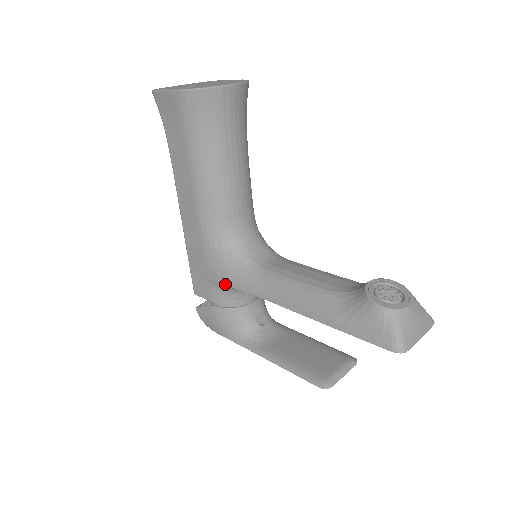
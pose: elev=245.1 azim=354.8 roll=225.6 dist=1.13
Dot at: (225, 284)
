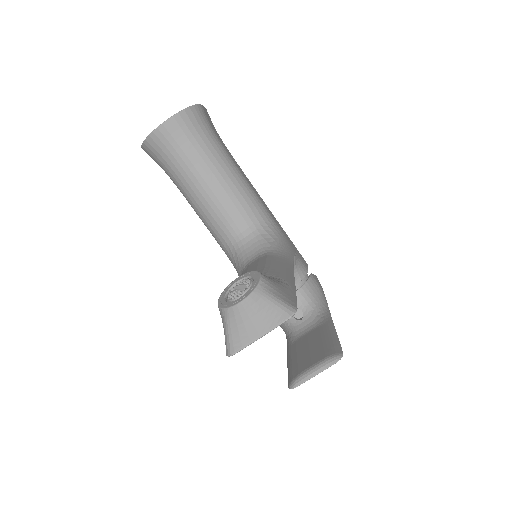
Dot at: occluded
